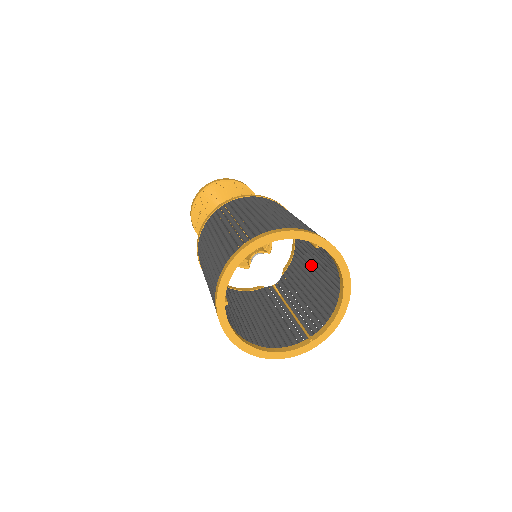
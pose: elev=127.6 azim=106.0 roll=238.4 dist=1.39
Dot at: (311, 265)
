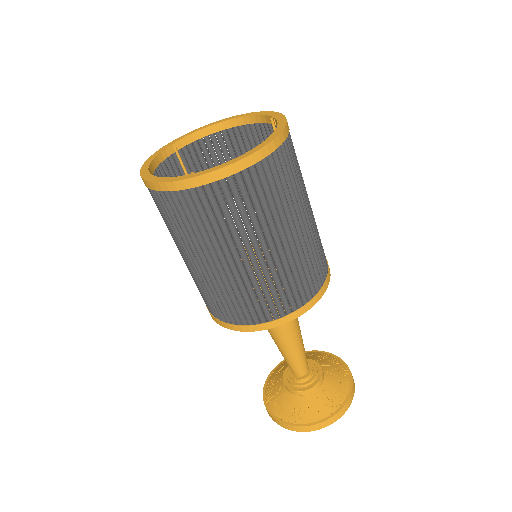
Dot at: (291, 244)
